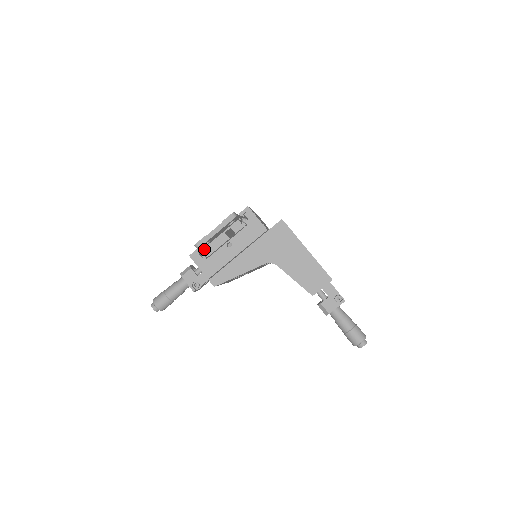
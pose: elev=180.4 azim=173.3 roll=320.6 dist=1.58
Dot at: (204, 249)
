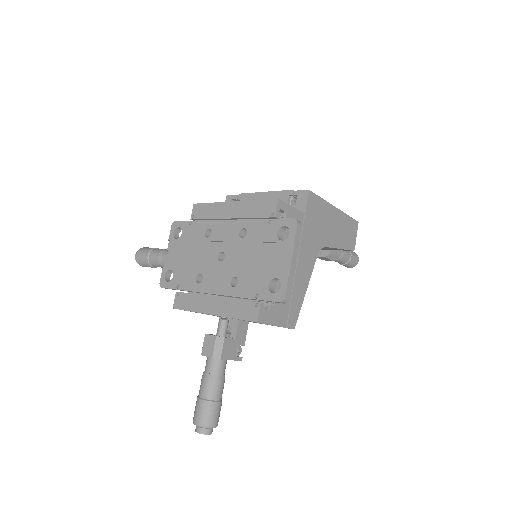
Dot at: occluded
